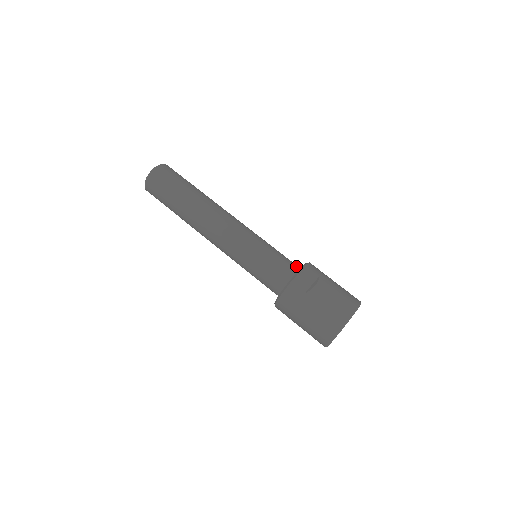
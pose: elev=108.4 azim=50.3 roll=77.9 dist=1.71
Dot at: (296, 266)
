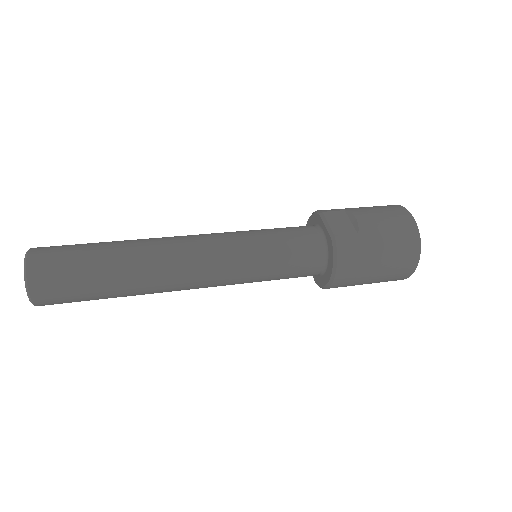
Dot at: (308, 226)
